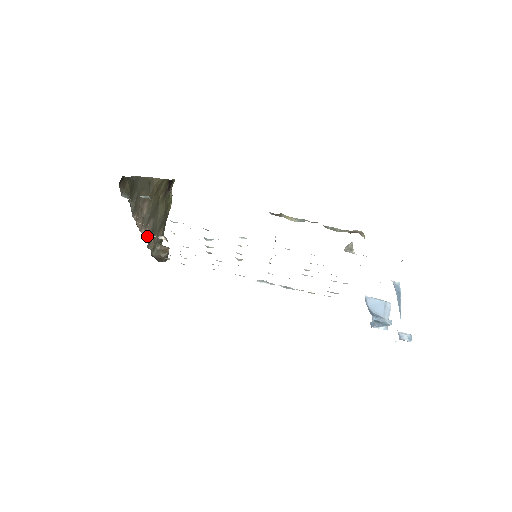
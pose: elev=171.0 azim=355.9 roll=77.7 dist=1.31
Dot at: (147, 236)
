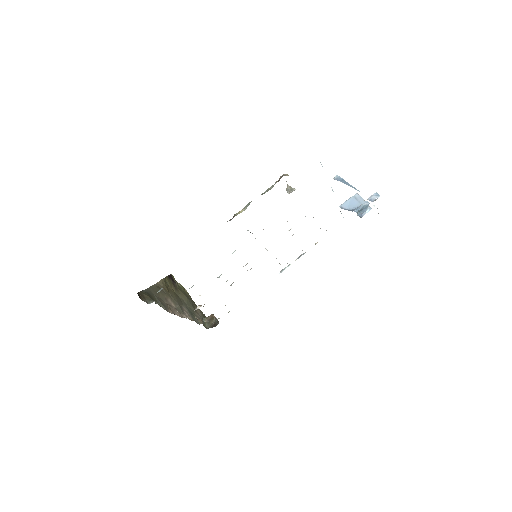
Dot at: (191, 318)
